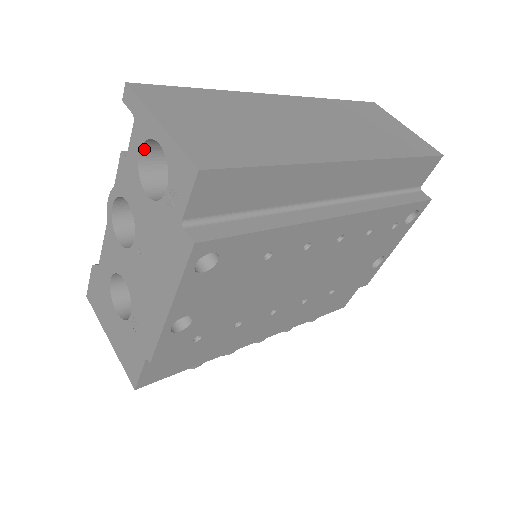
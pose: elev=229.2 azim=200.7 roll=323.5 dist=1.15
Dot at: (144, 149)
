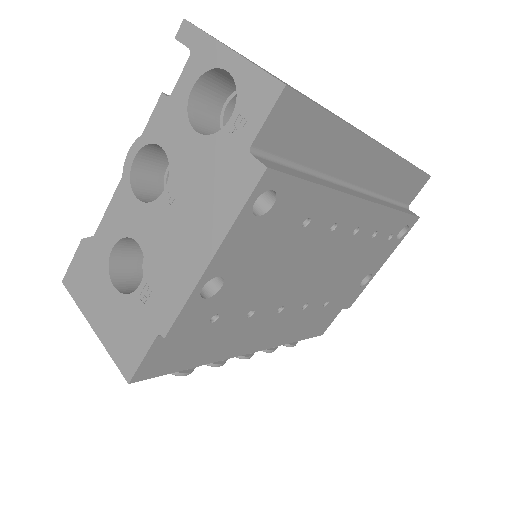
Dot at: (198, 85)
